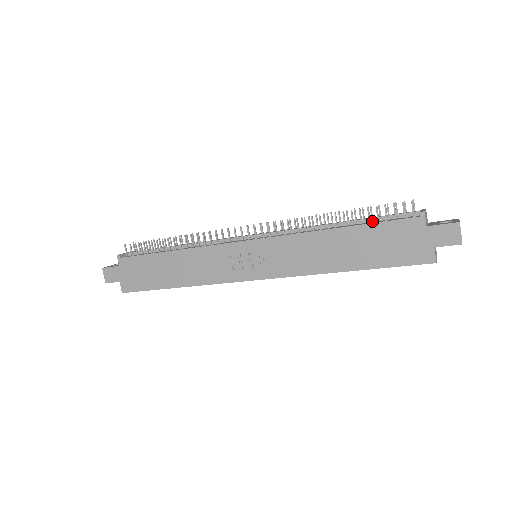
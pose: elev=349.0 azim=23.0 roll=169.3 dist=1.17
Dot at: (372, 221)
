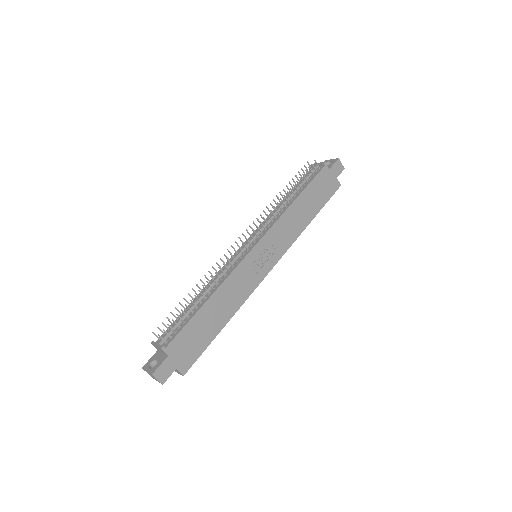
Dot at: (302, 185)
